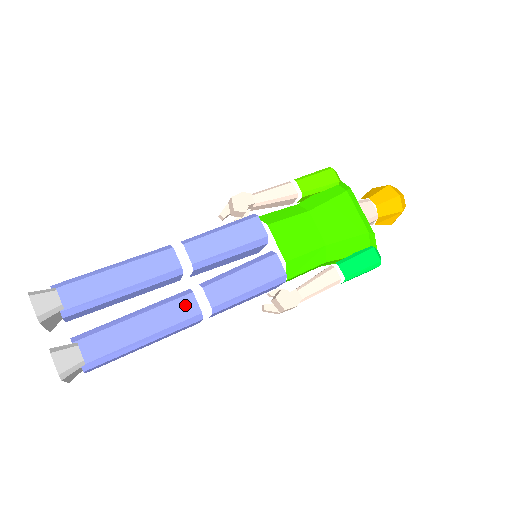
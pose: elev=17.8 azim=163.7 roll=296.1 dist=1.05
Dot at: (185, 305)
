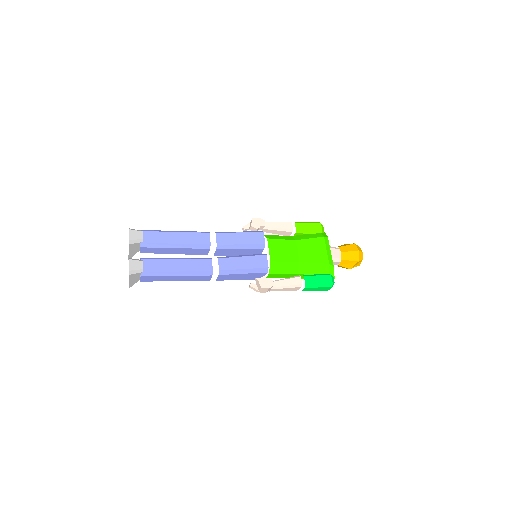
Dot at: (205, 263)
